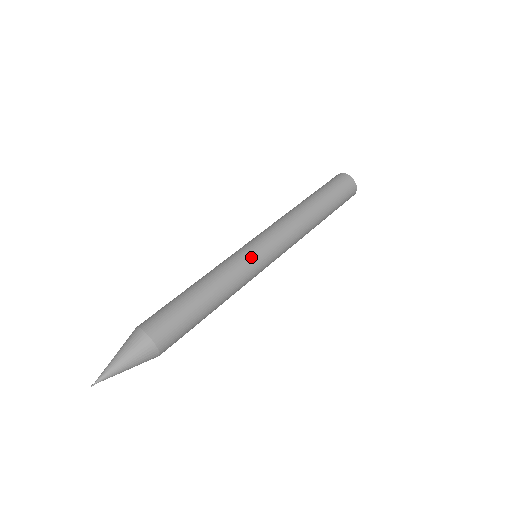
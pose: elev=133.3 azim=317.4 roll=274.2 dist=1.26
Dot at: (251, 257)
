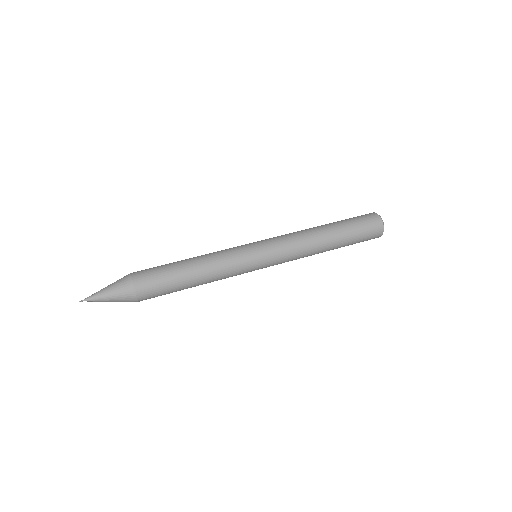
Dot at: (245, 252)
